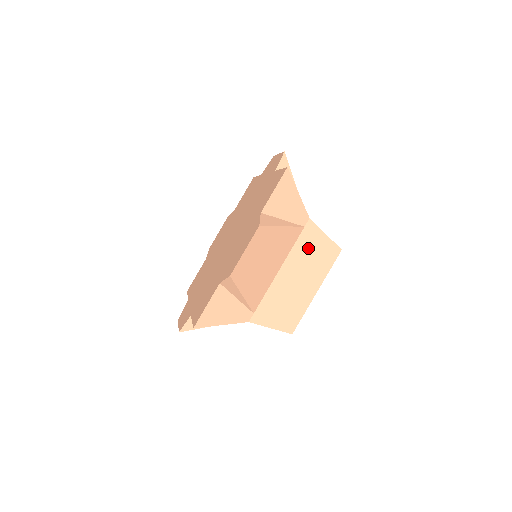
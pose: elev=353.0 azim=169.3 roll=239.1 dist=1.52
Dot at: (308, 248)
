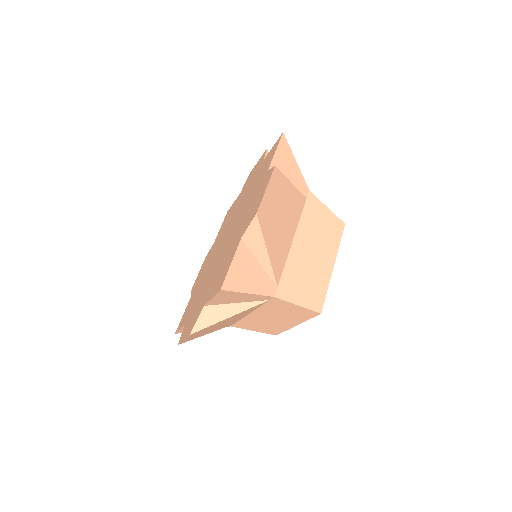
Dot at: (278, 309)
